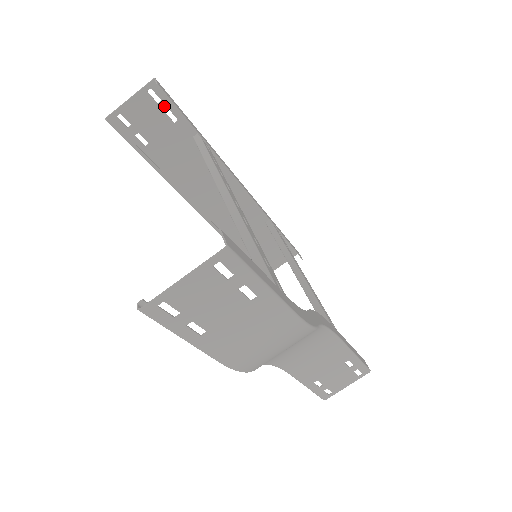
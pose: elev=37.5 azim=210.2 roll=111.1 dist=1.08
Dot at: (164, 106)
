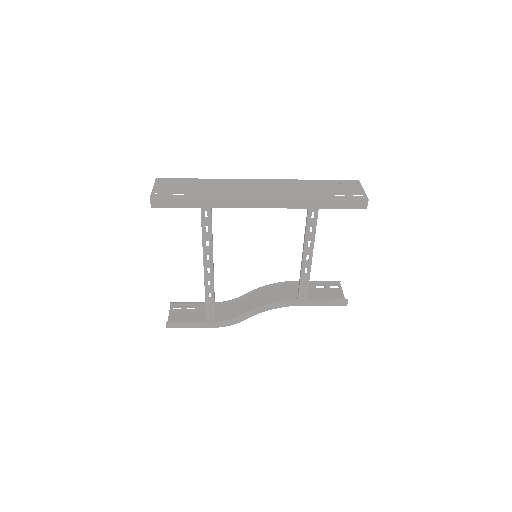
Dot at: (170, 194)
